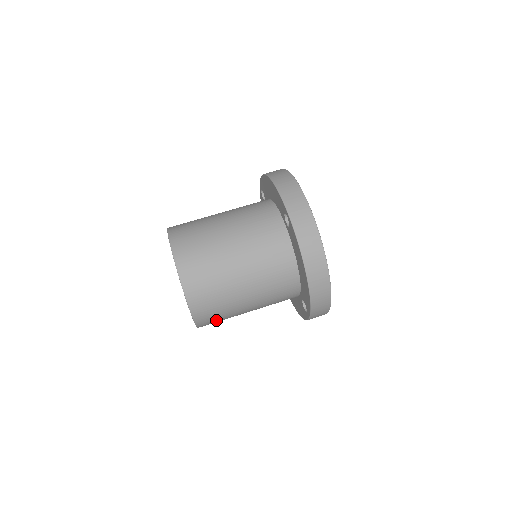
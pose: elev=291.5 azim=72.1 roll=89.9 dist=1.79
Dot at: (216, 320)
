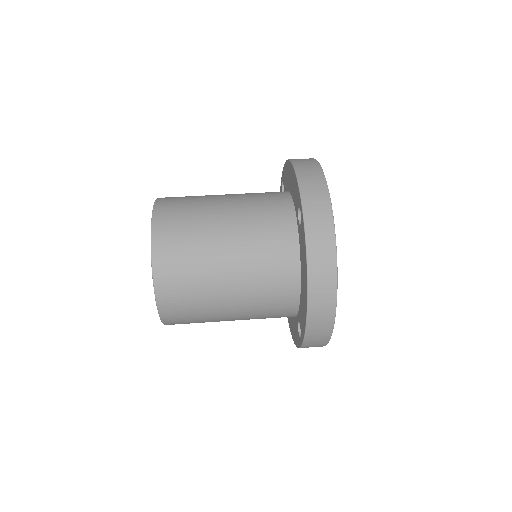
Dot at: (188, 320)
